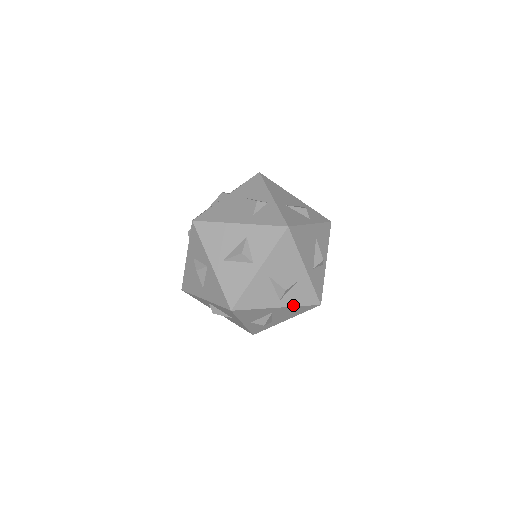
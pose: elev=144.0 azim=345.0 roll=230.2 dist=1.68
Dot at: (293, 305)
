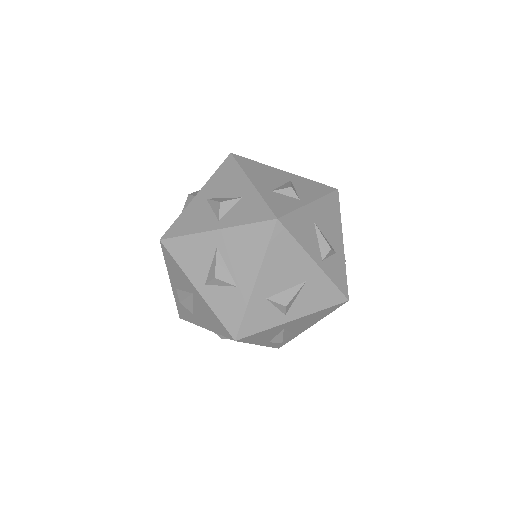
Dot at: (236, 225)
